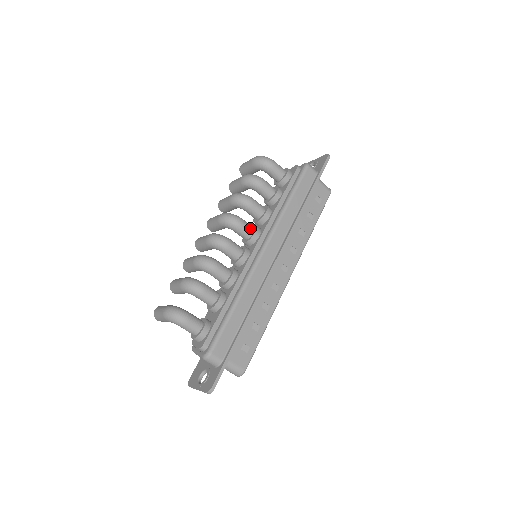
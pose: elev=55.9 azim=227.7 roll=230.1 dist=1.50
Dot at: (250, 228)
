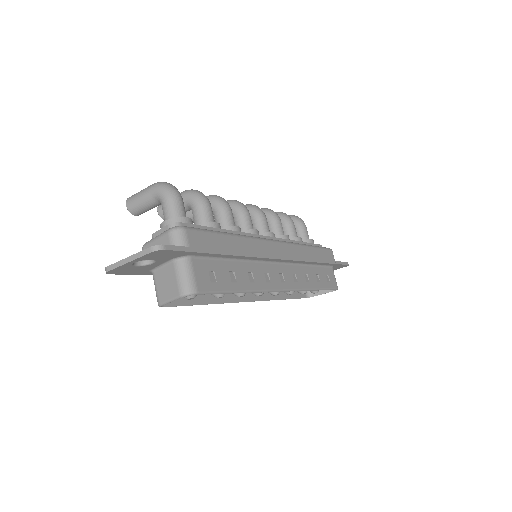
Dot at: occluded
